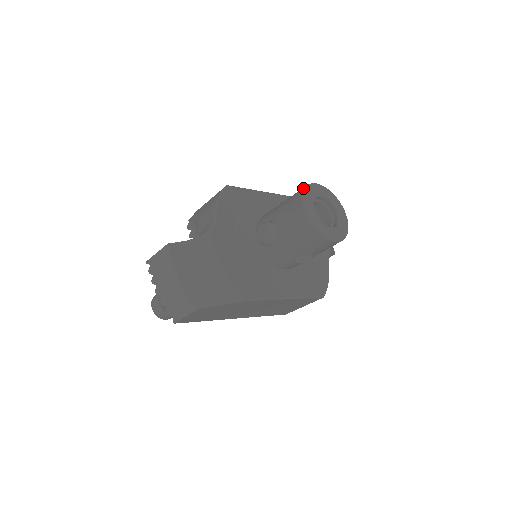
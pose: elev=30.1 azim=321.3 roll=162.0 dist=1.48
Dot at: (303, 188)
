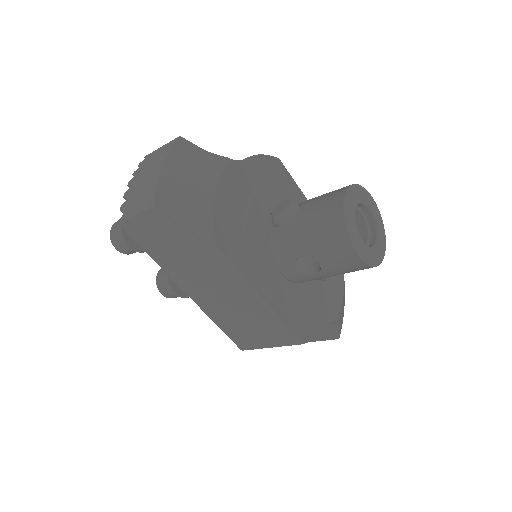
Dot at: (357, 185)
